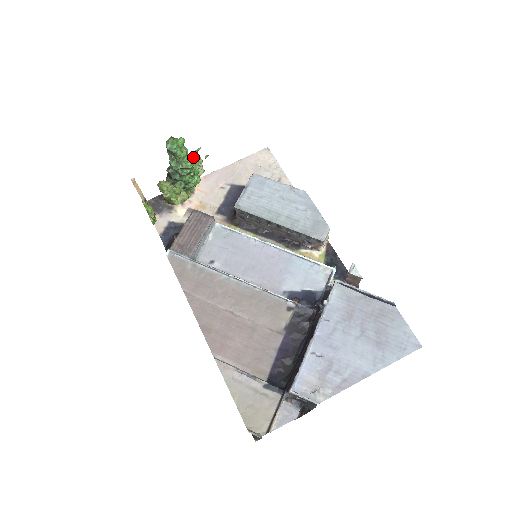
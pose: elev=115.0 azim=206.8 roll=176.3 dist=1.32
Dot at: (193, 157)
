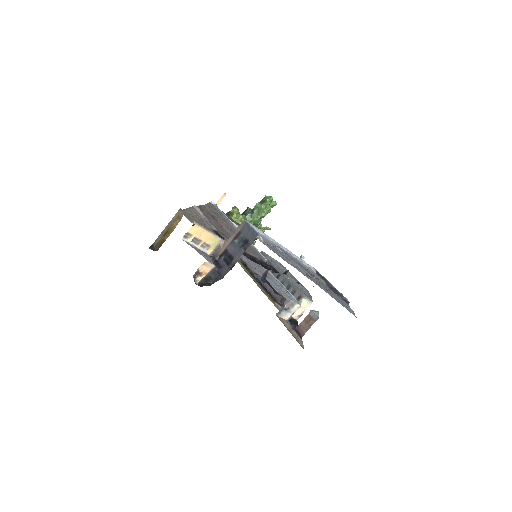
Dot at: occluded
